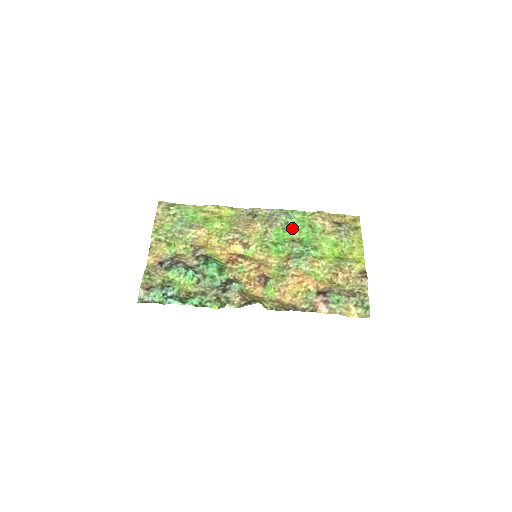
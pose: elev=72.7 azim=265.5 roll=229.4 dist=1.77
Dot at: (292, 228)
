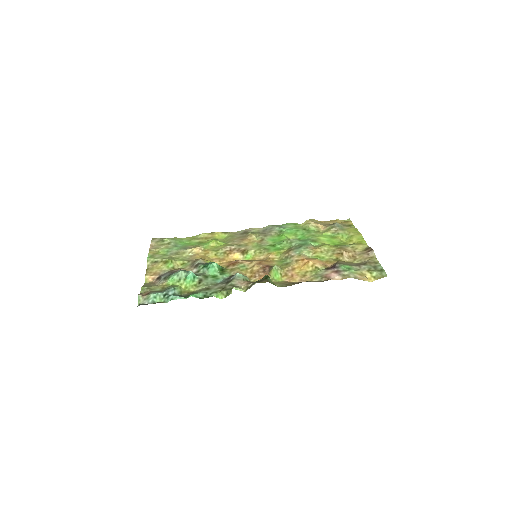
Dot at: (287, 233)
